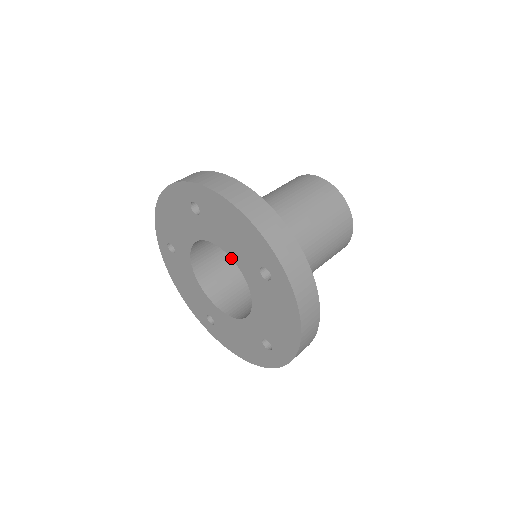
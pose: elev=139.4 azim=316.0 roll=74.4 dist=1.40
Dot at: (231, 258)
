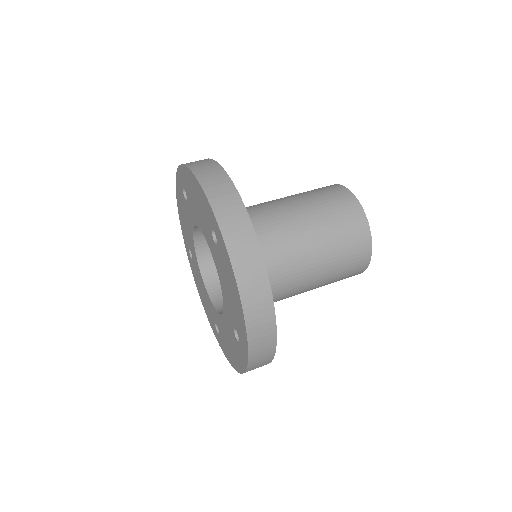
Dot at: occluded
